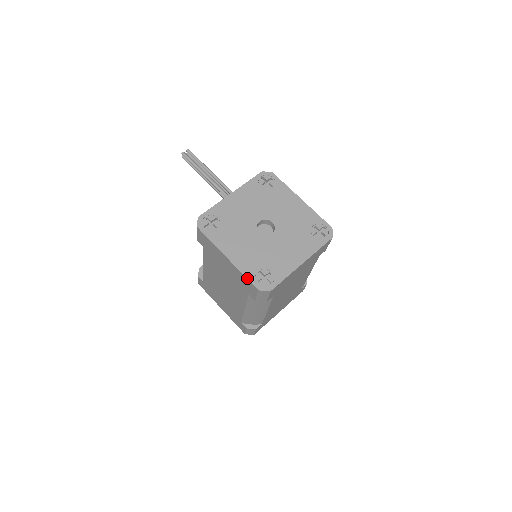
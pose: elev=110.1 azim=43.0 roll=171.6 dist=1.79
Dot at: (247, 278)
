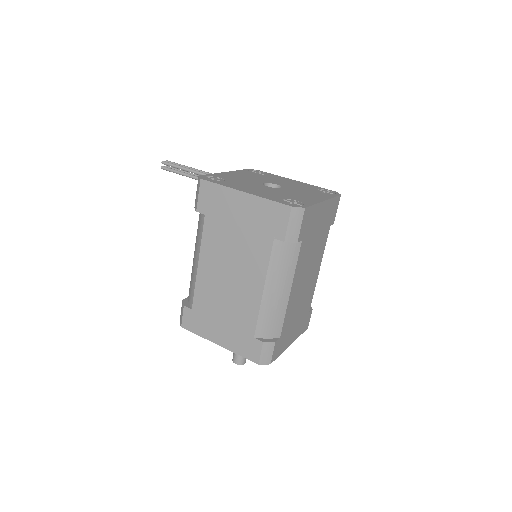
Dot at: (274, 201)
